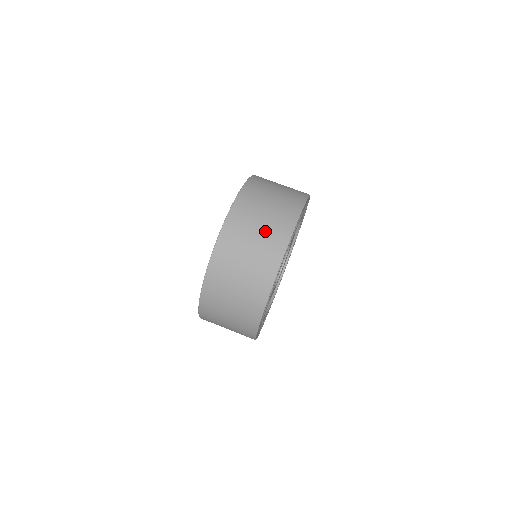
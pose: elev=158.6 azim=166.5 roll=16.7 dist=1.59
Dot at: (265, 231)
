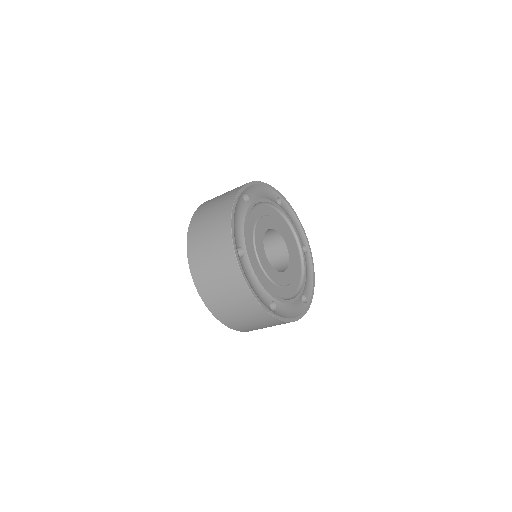
Dot at: (213, 242)
